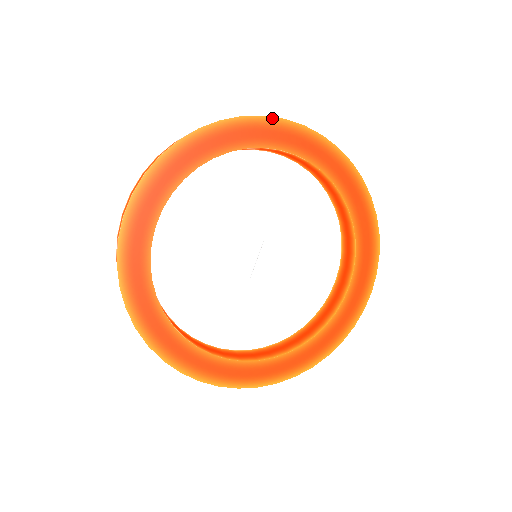
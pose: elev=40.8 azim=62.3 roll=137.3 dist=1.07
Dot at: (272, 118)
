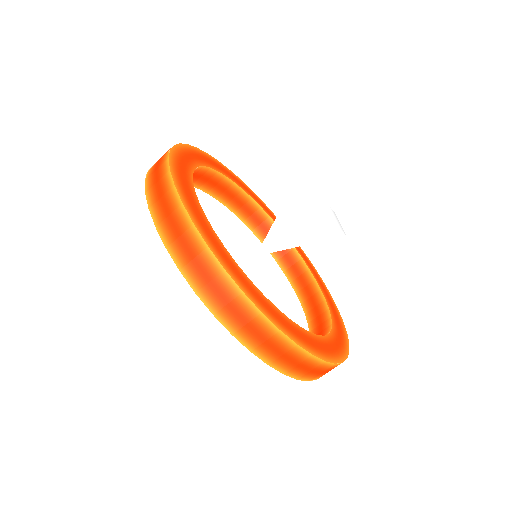
Dot at: (242, 181)
